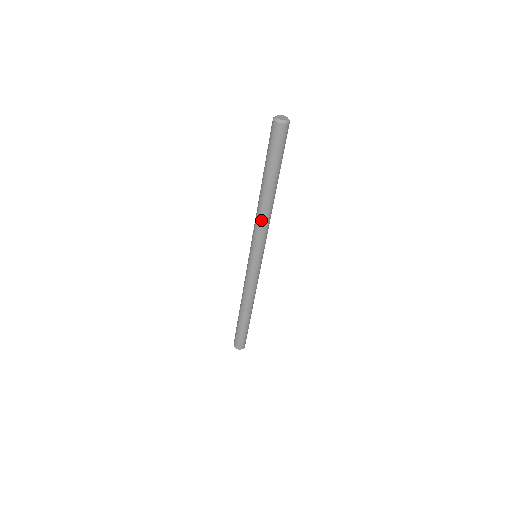
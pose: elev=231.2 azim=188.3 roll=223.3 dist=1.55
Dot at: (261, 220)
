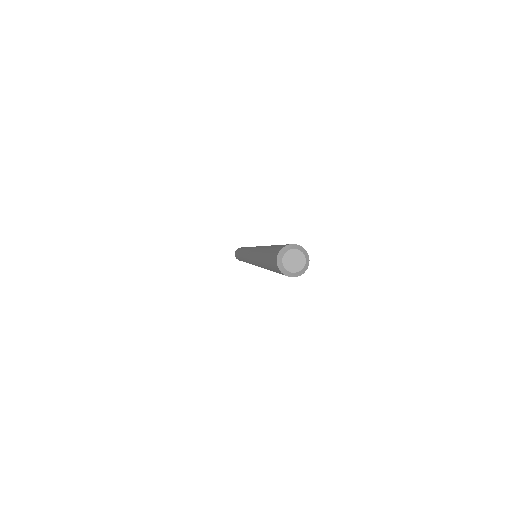
Dot at: (254, 260)
